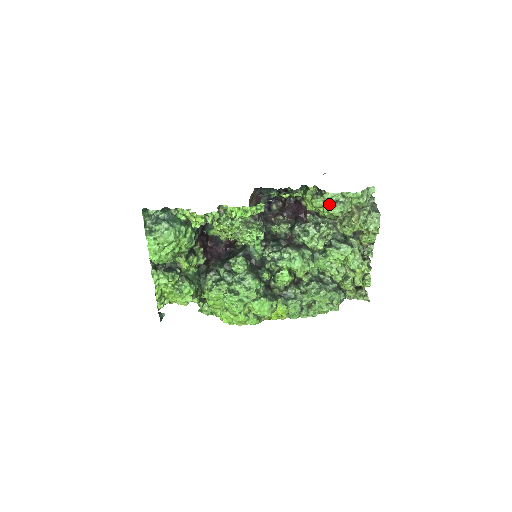
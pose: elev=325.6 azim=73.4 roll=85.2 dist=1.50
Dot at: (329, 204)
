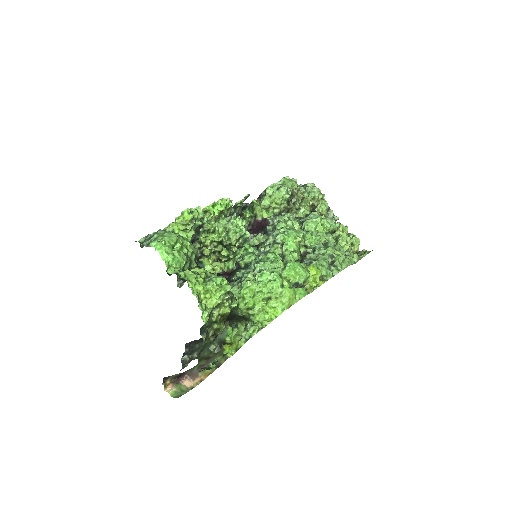
Dot at: (274, 193)
